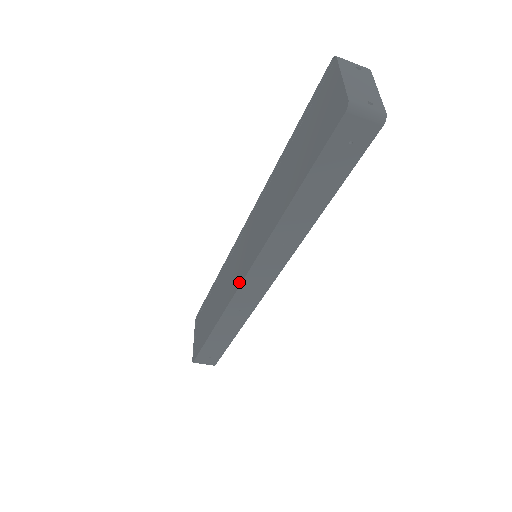
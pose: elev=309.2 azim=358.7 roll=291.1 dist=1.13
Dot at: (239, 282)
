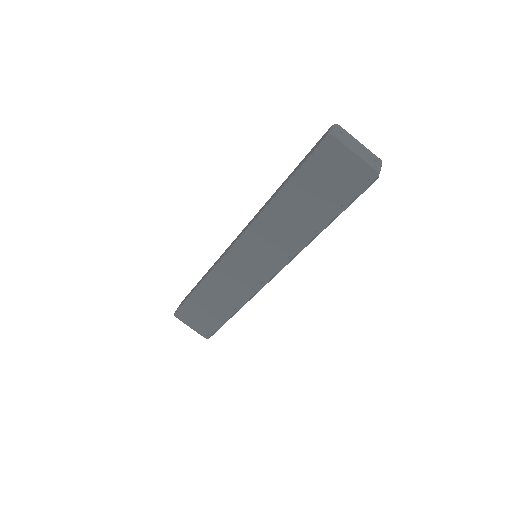
Dot at: (264, 280)
